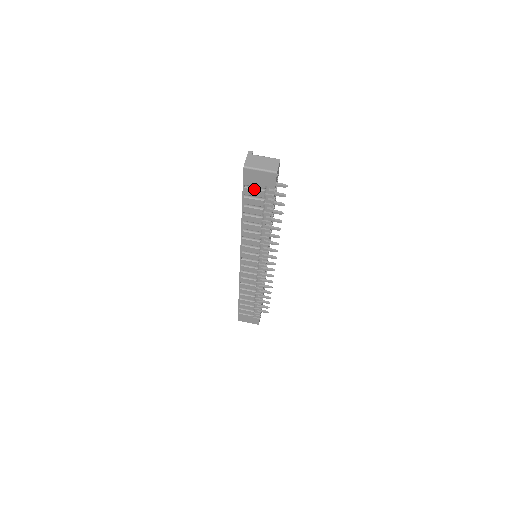
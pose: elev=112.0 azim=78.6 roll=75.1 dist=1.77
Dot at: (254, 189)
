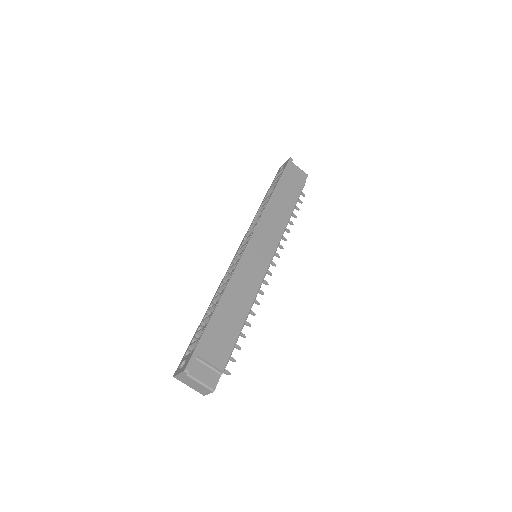
Dot at: occluded
